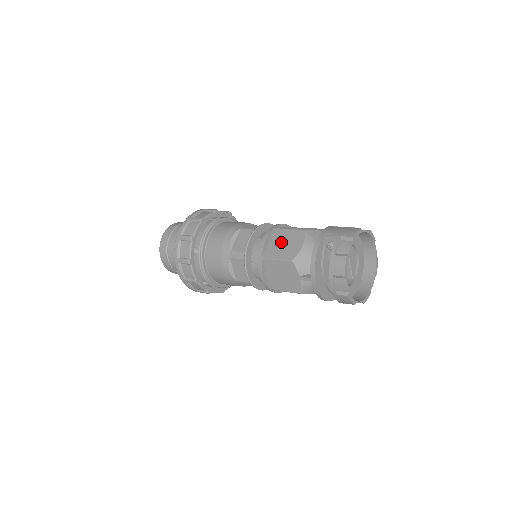
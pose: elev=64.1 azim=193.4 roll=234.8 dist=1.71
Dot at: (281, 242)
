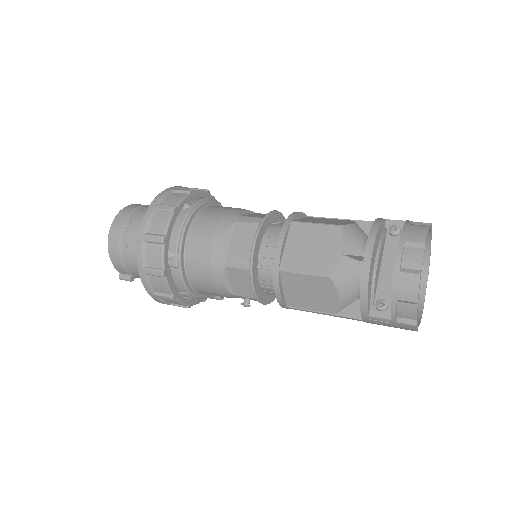
Dot at: (320, 220)
